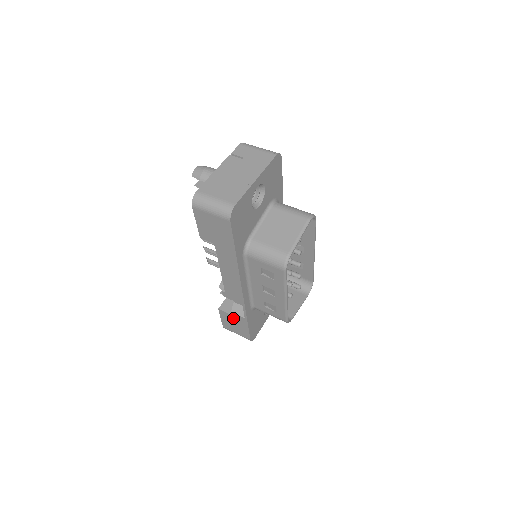
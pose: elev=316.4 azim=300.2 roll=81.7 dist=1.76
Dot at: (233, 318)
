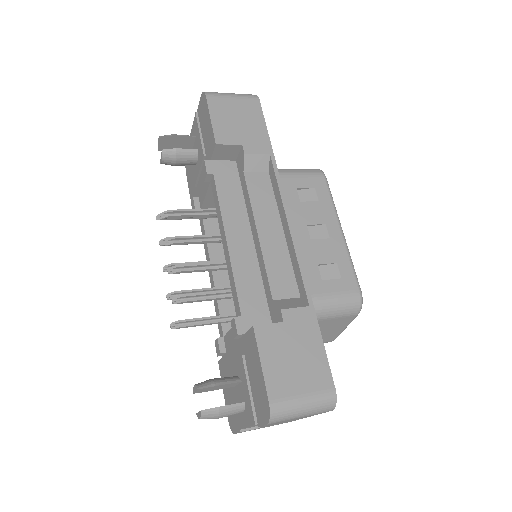
Dot at: (287, 332)
